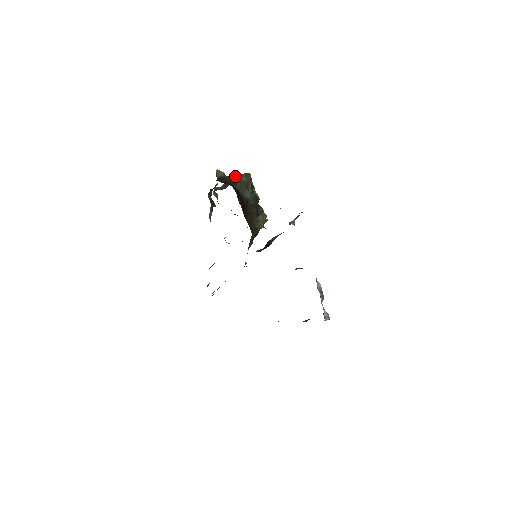
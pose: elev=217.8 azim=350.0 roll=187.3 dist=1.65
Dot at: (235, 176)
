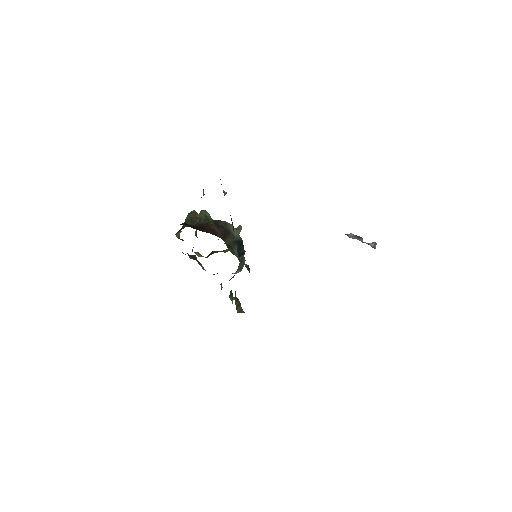
Dot at: (184, 222)
